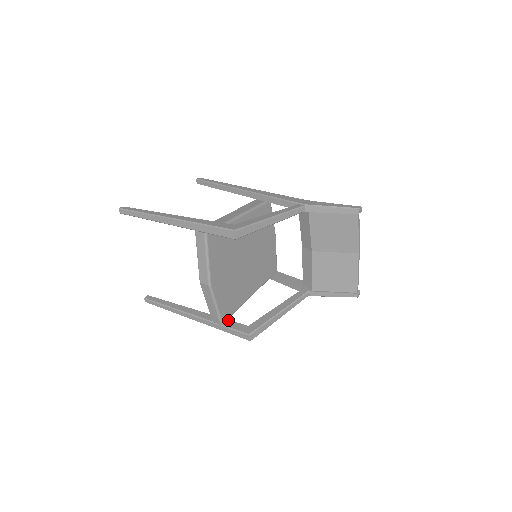
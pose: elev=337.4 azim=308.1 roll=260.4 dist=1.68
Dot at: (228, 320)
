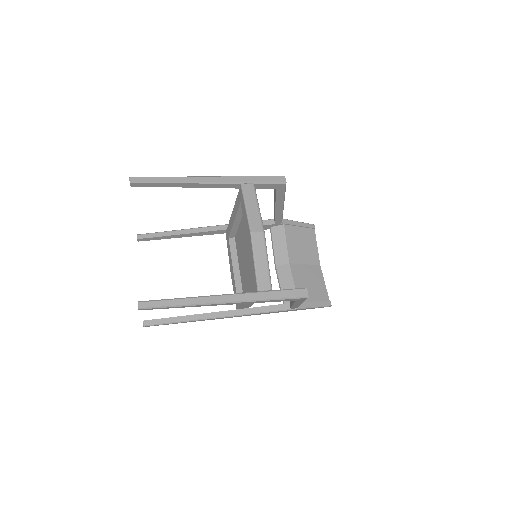
Dot at: occluded
